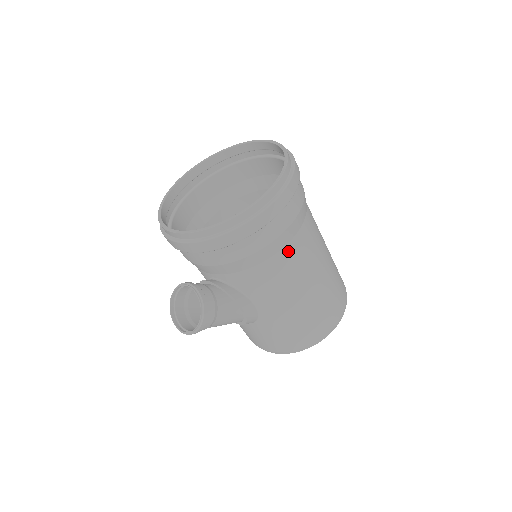
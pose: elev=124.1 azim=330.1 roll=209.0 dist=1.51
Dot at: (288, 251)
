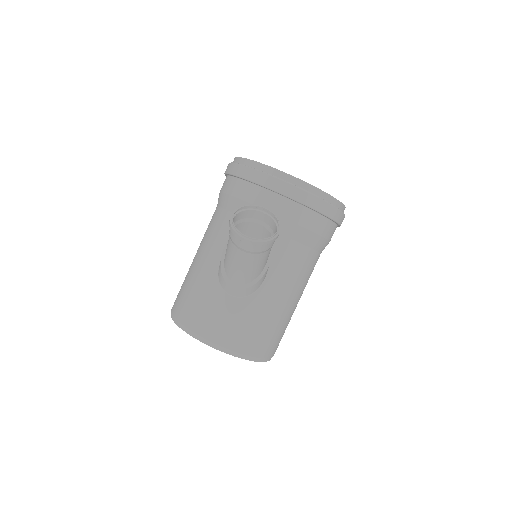
Dot at: (315, 257)
